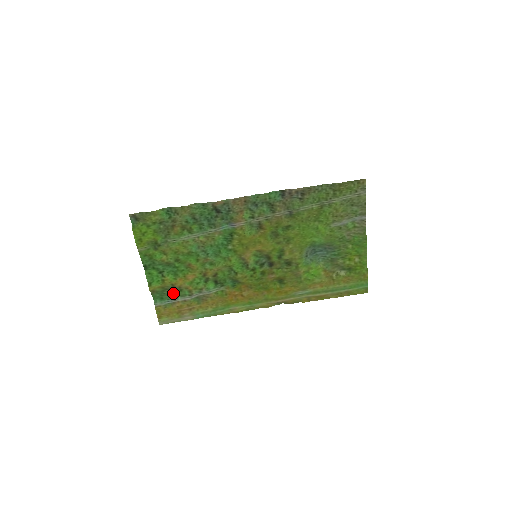
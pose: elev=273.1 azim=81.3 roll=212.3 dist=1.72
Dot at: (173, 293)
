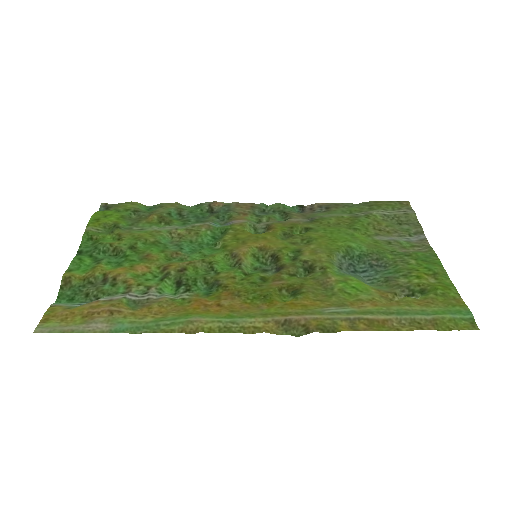
Dot at: (97, 289)
